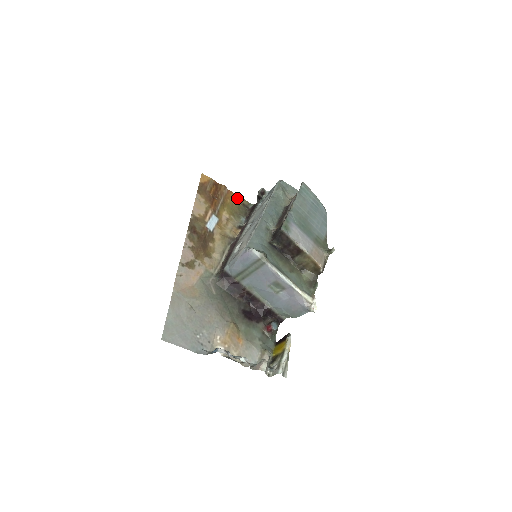
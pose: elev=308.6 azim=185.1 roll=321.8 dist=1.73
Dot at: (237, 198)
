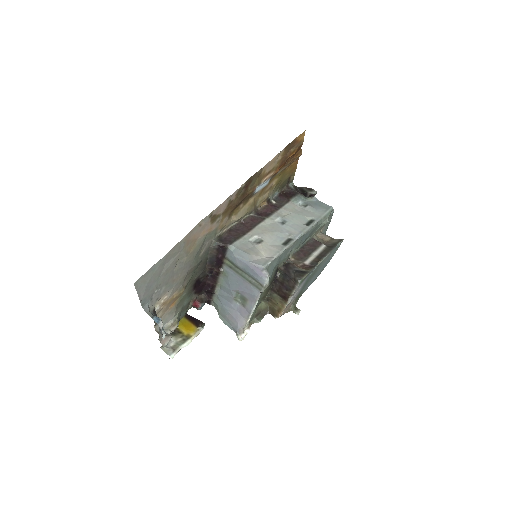
Dot at: (294, 170)
